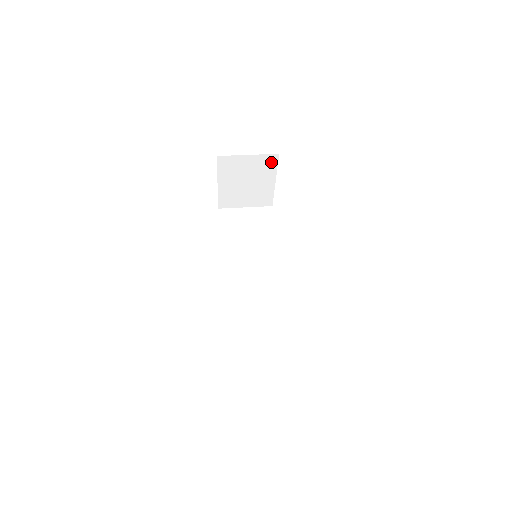
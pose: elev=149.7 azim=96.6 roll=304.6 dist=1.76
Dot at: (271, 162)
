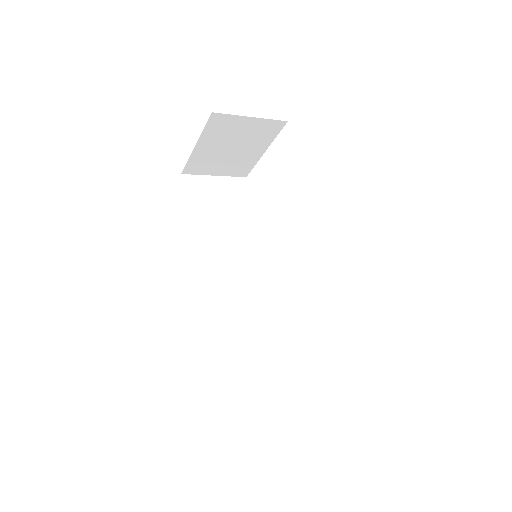
Dot at: (273, 129)
